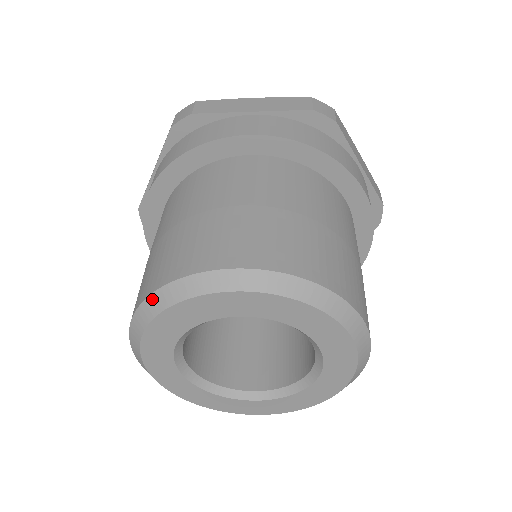
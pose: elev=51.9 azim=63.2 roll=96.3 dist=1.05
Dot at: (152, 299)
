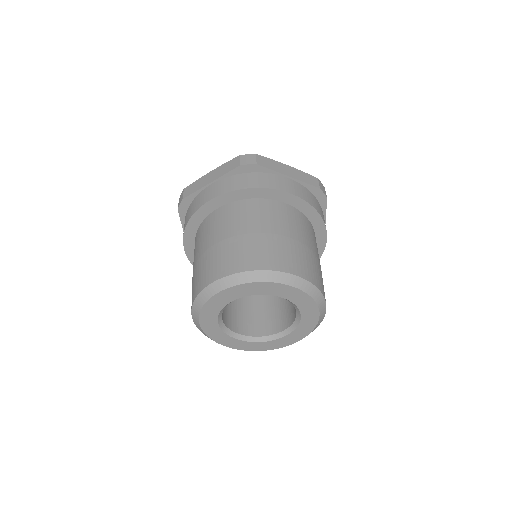
Dot at: (193, 309)
